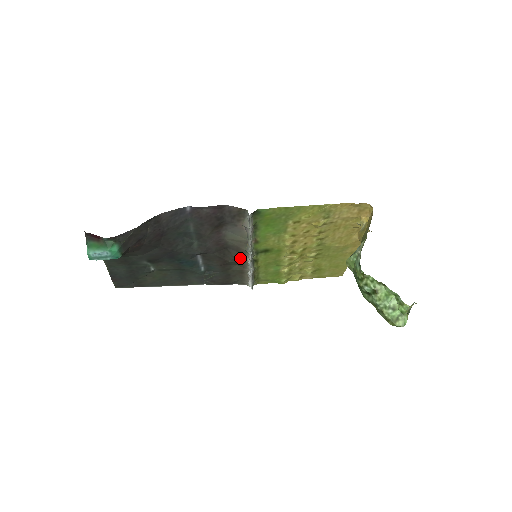
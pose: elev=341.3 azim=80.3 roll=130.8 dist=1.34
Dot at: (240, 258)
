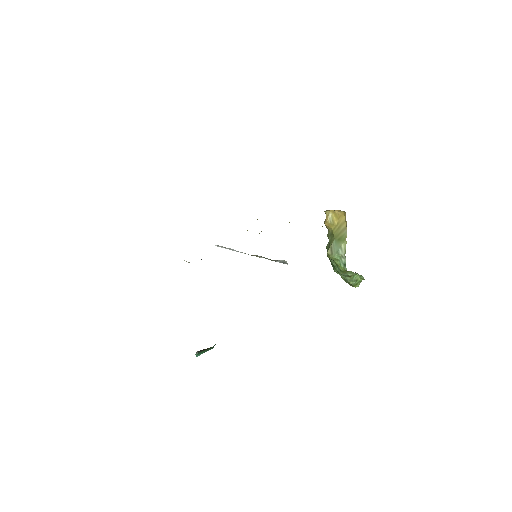
Dot at: occluded
